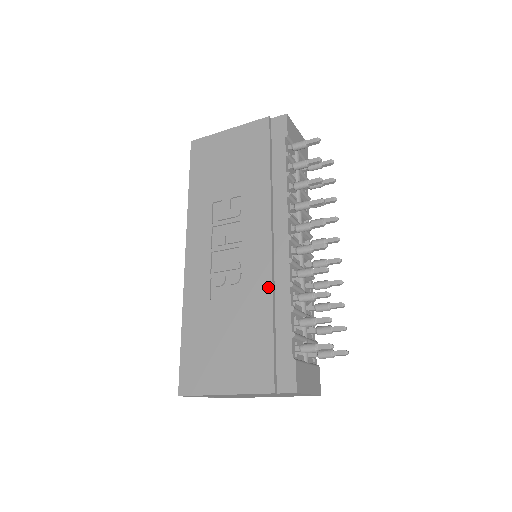
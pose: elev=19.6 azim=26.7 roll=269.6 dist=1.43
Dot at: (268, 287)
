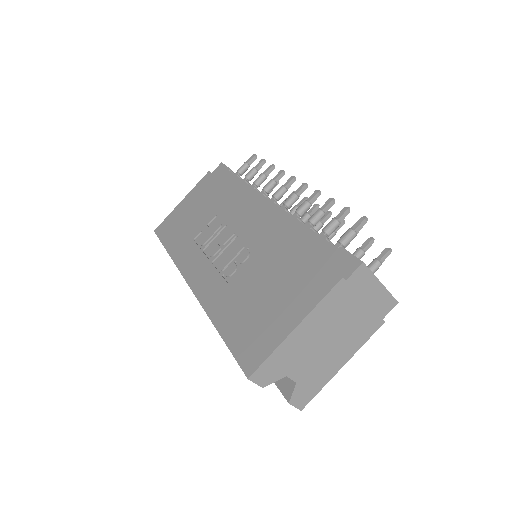
Dot at: (277, 232)
